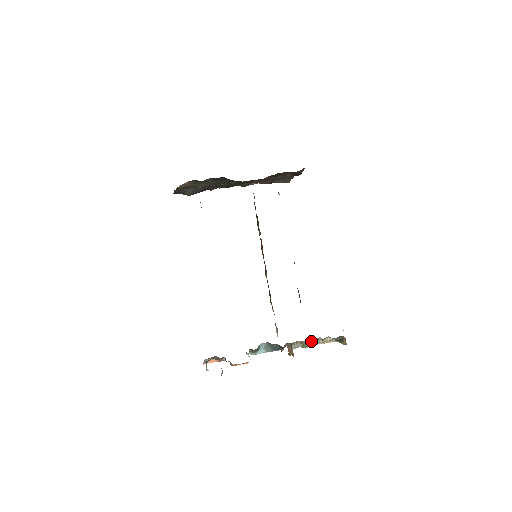
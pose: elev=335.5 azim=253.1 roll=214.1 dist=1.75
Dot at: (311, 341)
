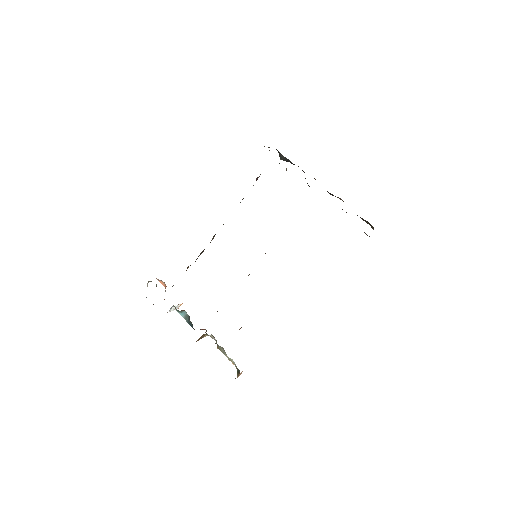
Dot at: (221, 348)
